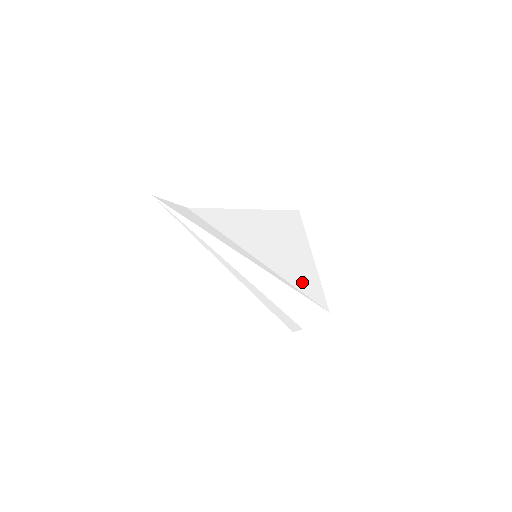
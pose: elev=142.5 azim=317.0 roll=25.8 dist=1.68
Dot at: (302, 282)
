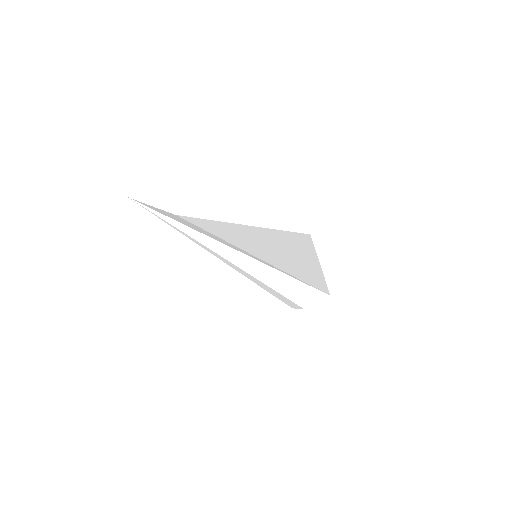
Dot at: (304, 276)
